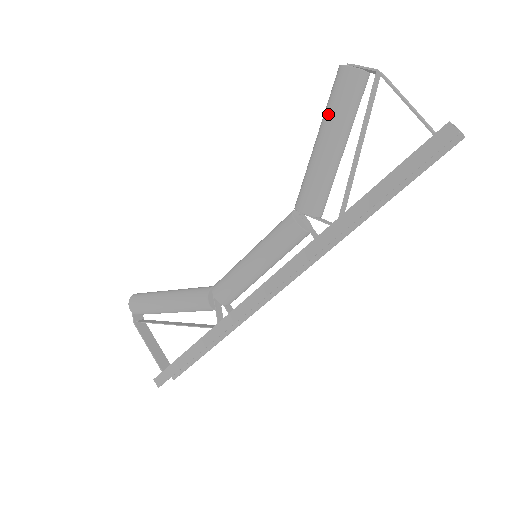
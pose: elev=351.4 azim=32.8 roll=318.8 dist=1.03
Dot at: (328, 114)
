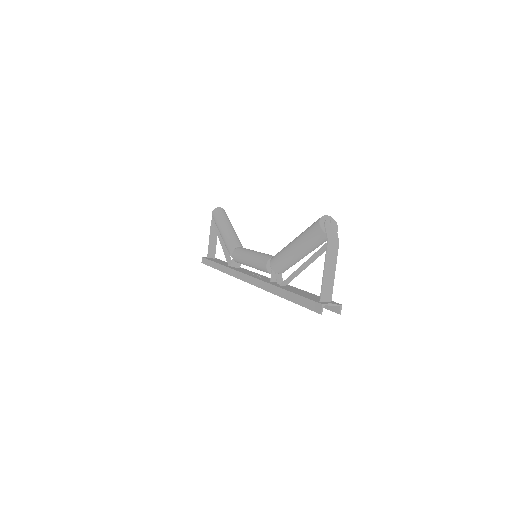
Dot at: (302, 235)
